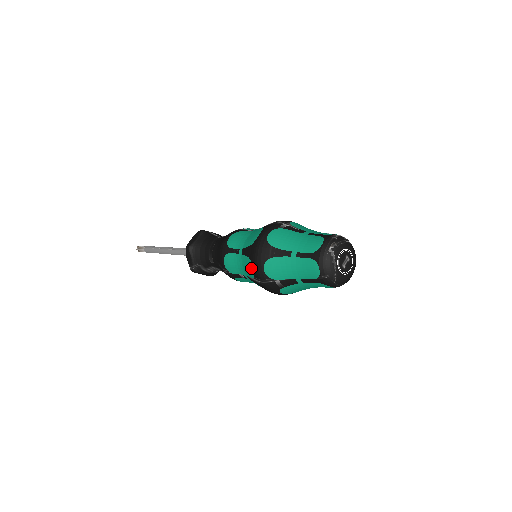
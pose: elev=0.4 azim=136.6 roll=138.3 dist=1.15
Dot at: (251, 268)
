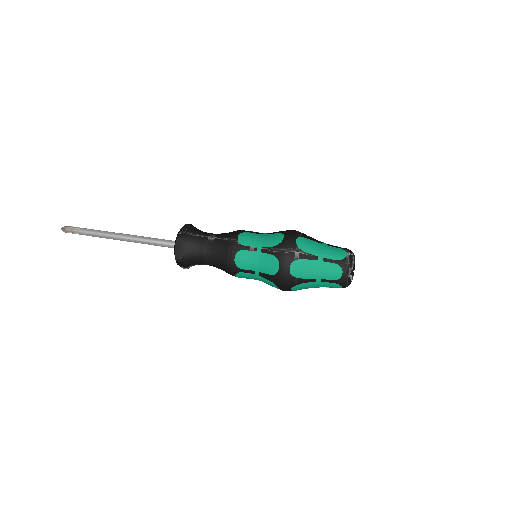
Dot at: (276, 287)
